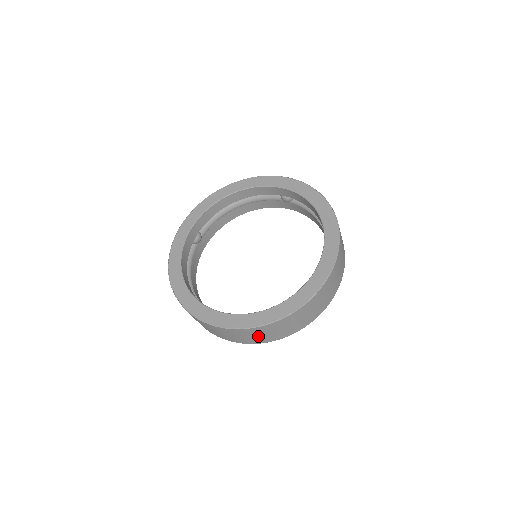
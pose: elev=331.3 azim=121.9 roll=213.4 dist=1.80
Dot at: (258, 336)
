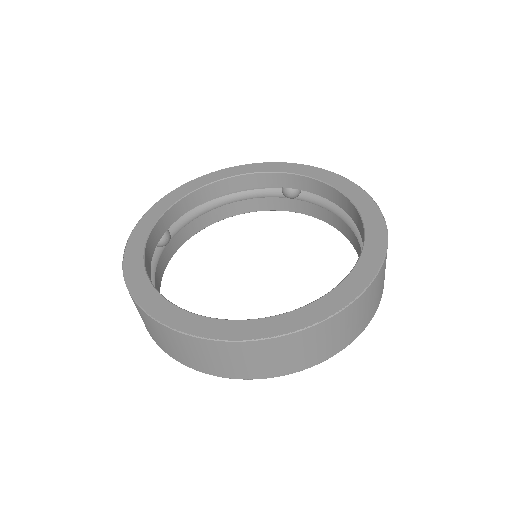
Dot at: (275, 359)
